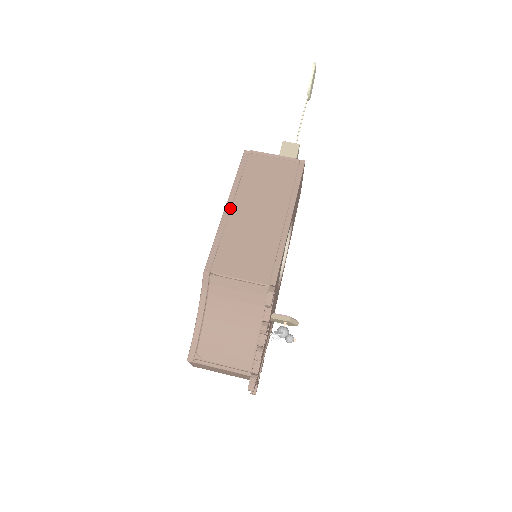
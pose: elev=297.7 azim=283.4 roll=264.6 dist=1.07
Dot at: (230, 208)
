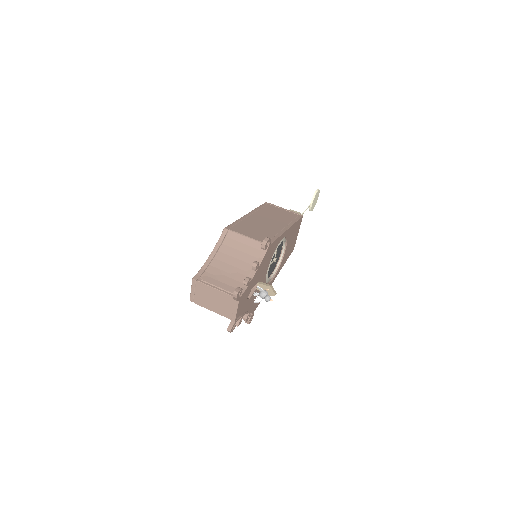
Dot at: (249, 215)
